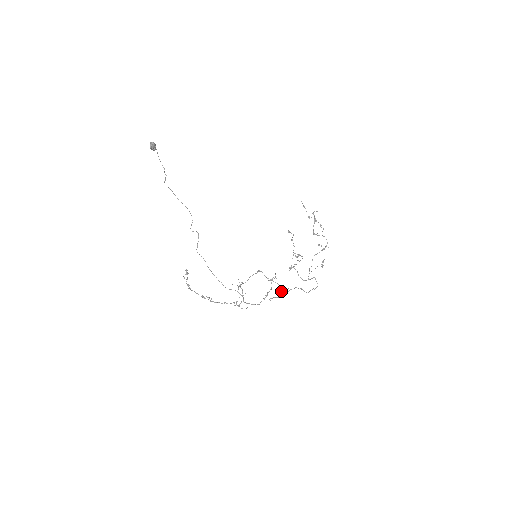
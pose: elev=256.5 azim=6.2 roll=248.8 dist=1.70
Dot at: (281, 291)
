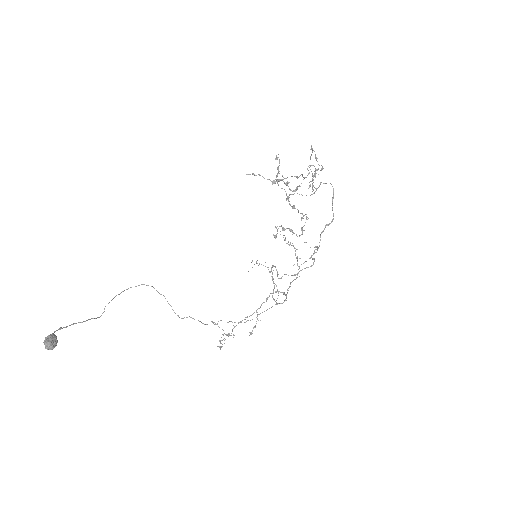
Dot at: occluded
